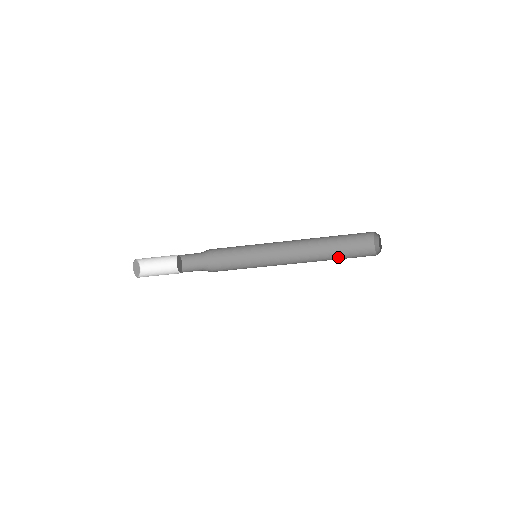
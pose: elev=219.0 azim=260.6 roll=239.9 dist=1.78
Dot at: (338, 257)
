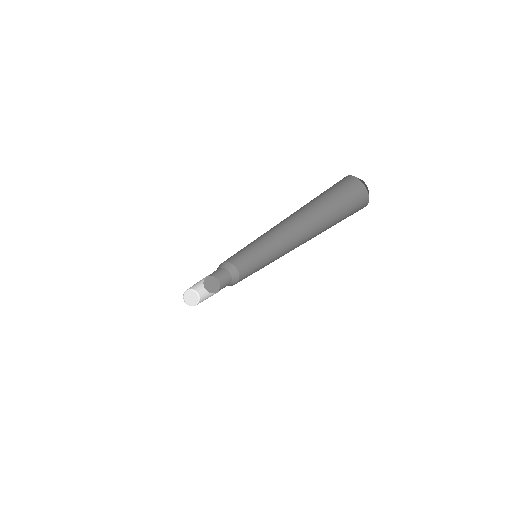
Dot at: (330, 220)
